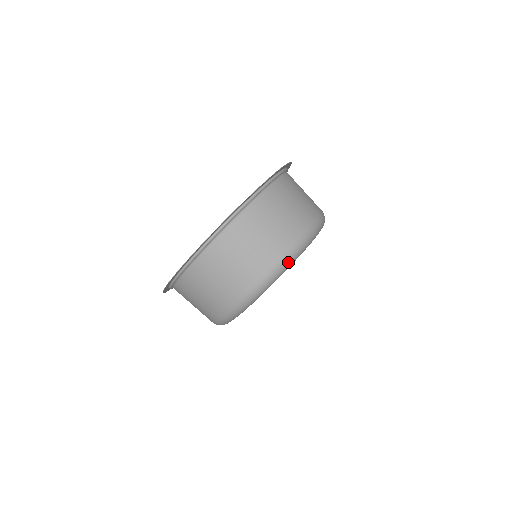
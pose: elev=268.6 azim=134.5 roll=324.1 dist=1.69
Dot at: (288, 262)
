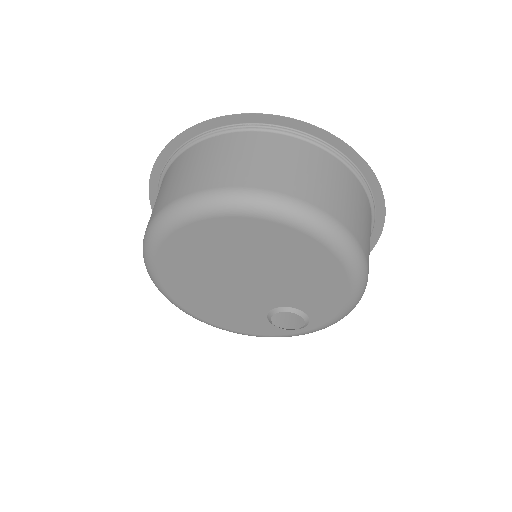
Dot at: (314, 220)
